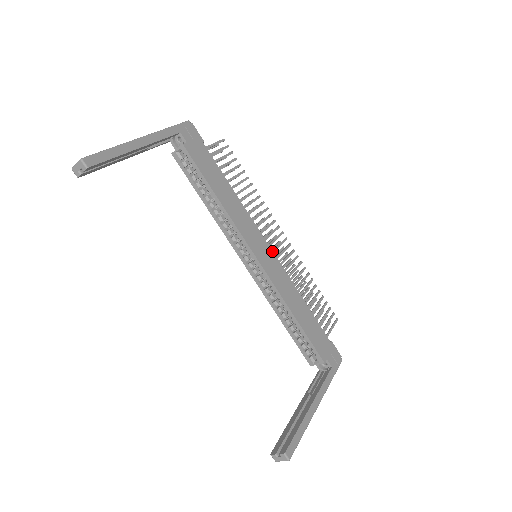
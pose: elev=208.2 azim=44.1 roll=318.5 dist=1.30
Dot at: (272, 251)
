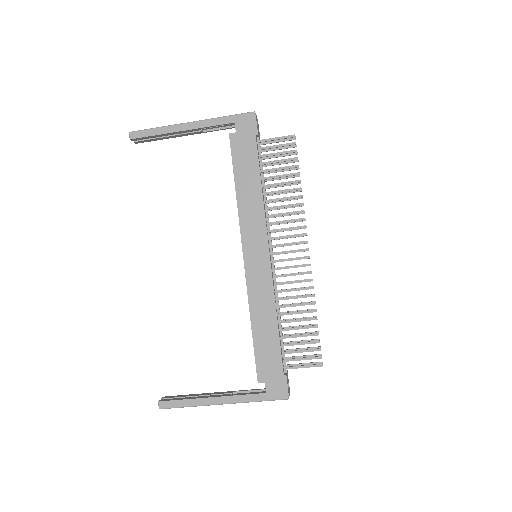
Dot at: (270, 259)
